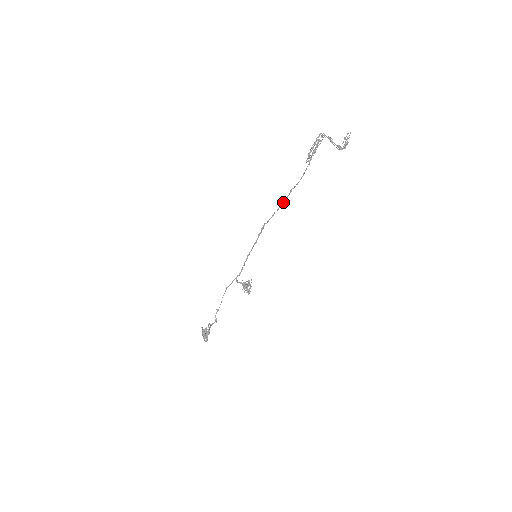
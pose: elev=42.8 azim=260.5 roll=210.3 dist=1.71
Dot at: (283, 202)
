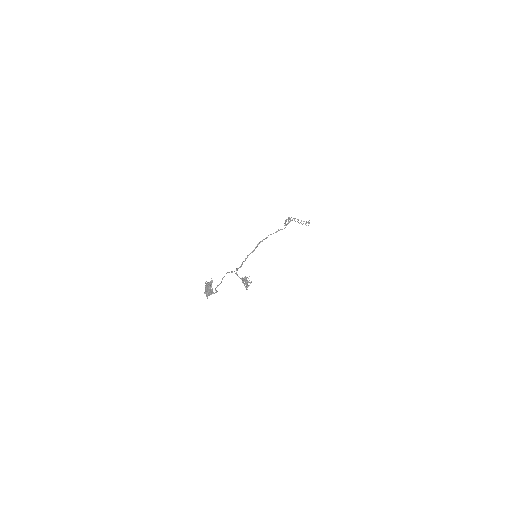
Dot at: occluded
